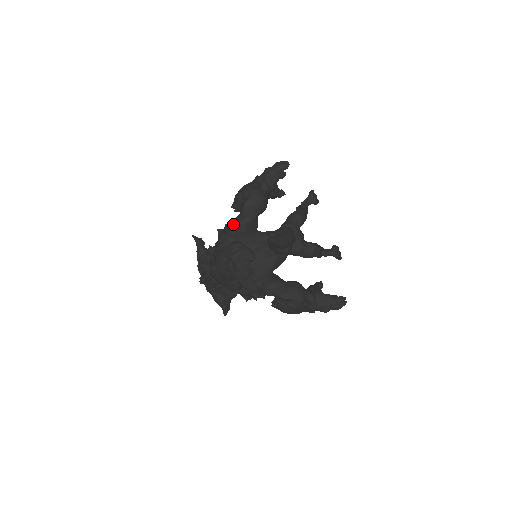
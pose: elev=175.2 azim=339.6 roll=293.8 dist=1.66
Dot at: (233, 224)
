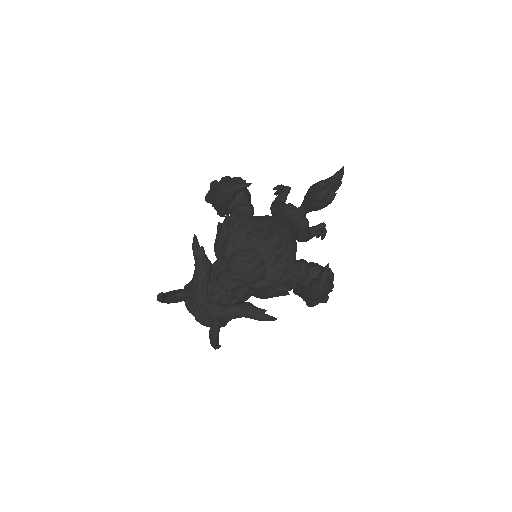
Dot at: occluded
